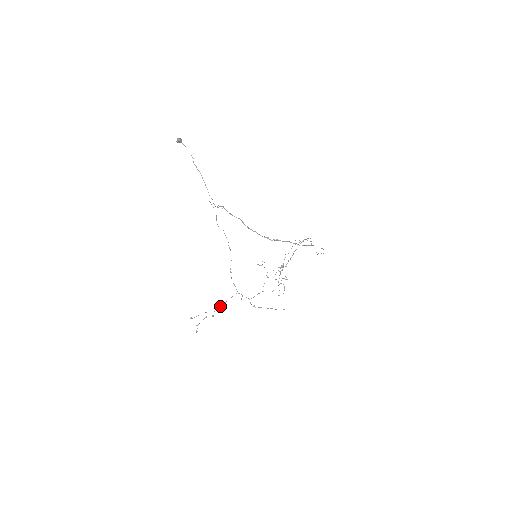
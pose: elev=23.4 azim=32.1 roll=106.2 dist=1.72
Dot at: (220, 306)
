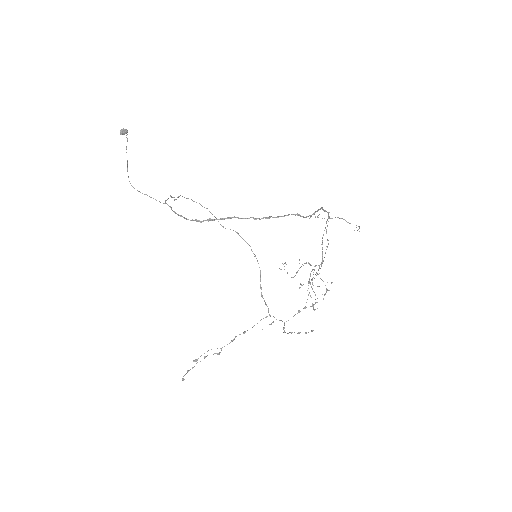
Dot at: occluded
